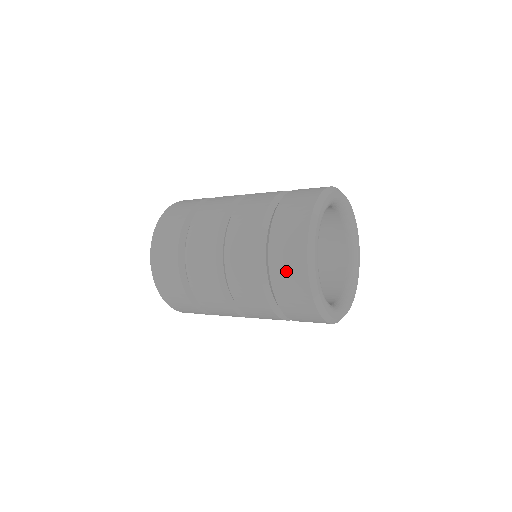
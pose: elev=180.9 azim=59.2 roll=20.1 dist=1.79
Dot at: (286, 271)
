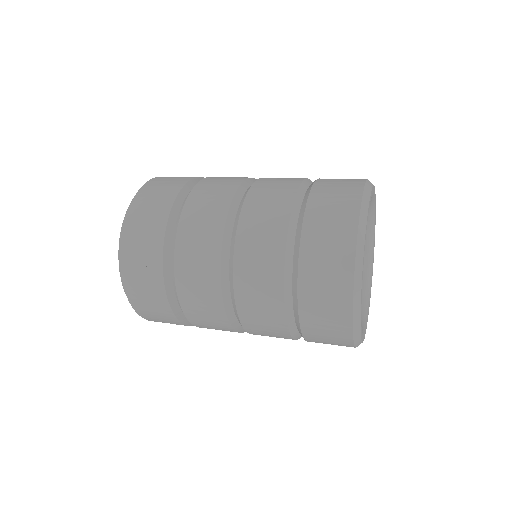
Dot at: (322, 317)
